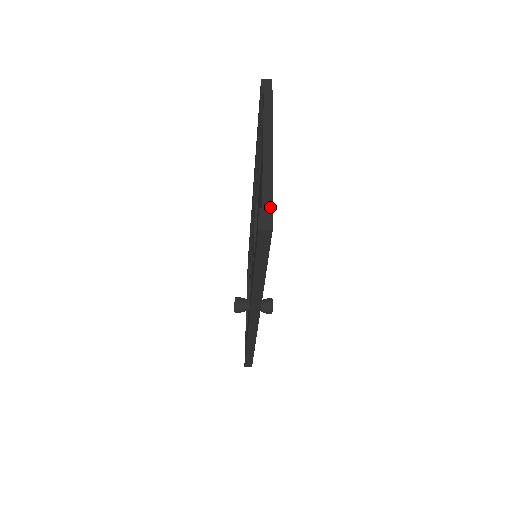
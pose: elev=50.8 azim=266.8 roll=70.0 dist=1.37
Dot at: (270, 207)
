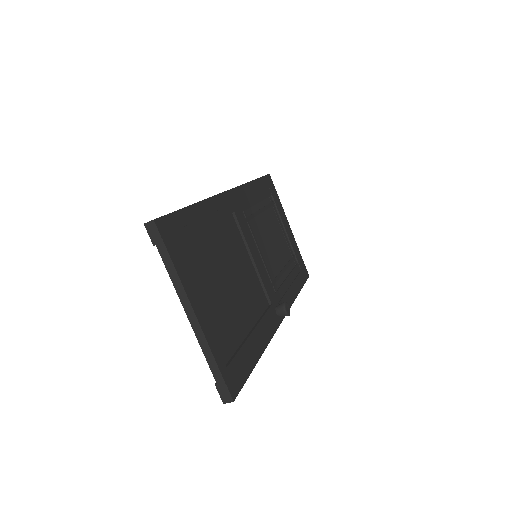
Dot at: (222, 382)
